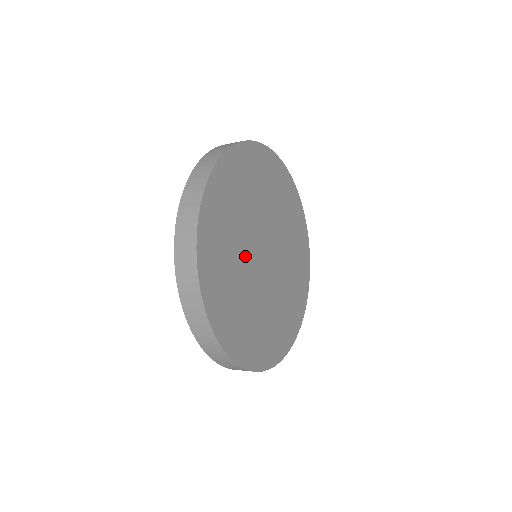
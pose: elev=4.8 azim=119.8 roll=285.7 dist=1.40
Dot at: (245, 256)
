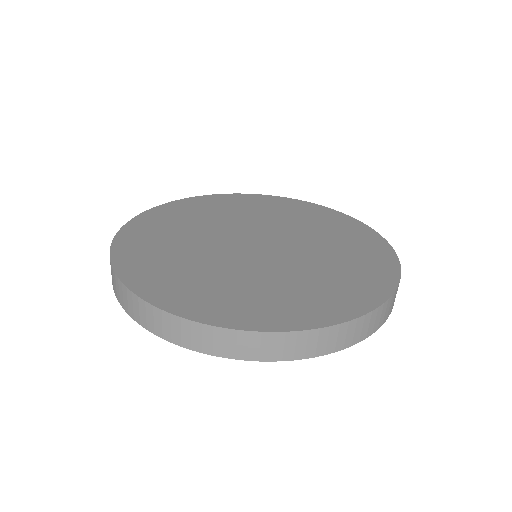
Dot at: (208, 246)
